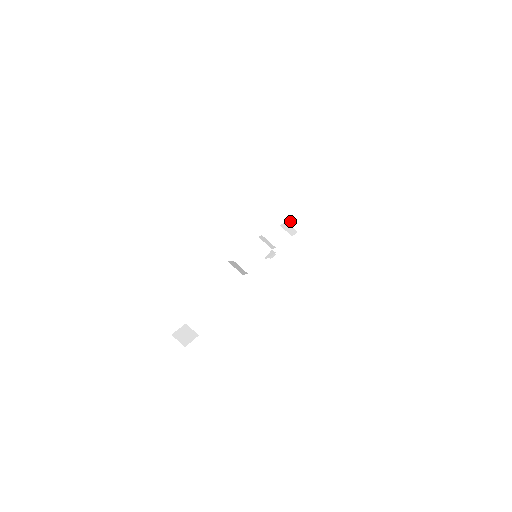
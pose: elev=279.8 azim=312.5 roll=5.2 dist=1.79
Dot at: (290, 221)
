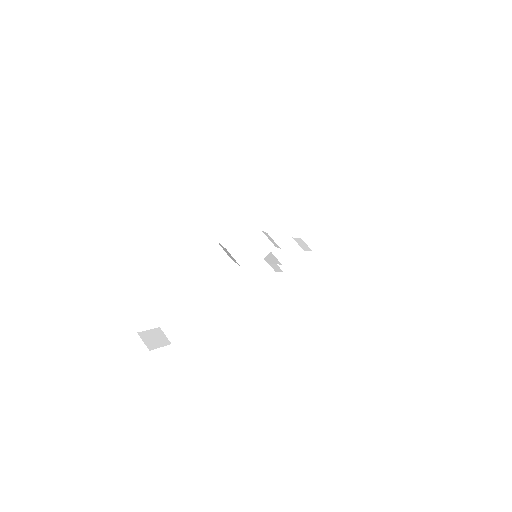
Dot at: (305, 238)
